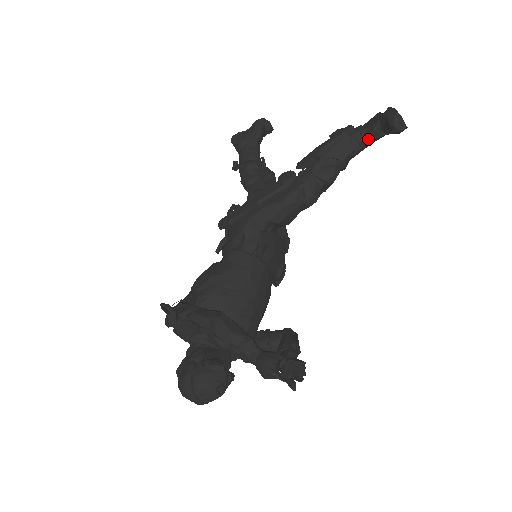
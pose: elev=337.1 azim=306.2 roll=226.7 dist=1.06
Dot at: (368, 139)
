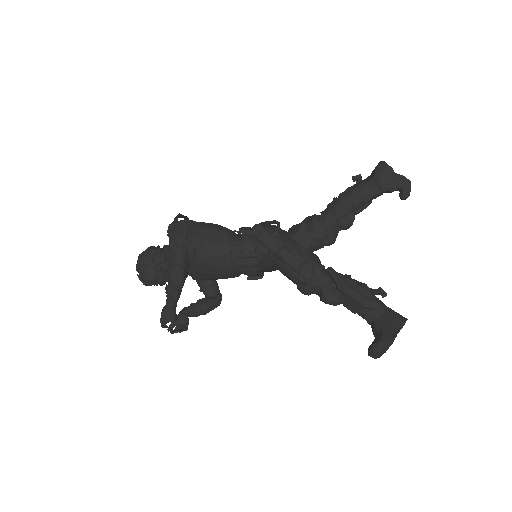
Dot at: (370, 323)
